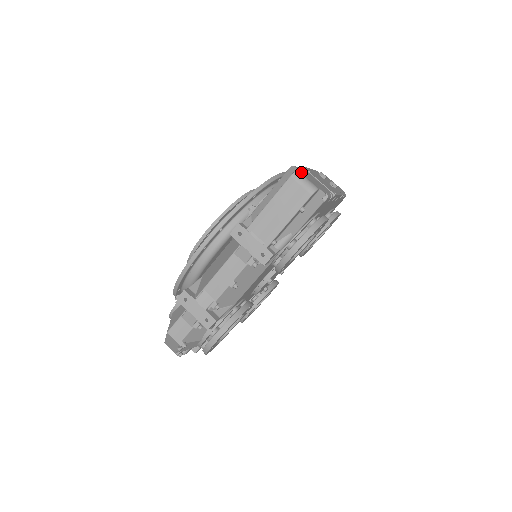
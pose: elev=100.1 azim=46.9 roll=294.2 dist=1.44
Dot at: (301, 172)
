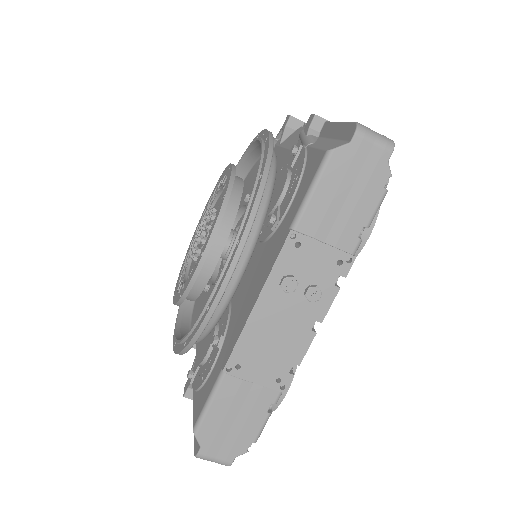
Dot at: (206, 446)
